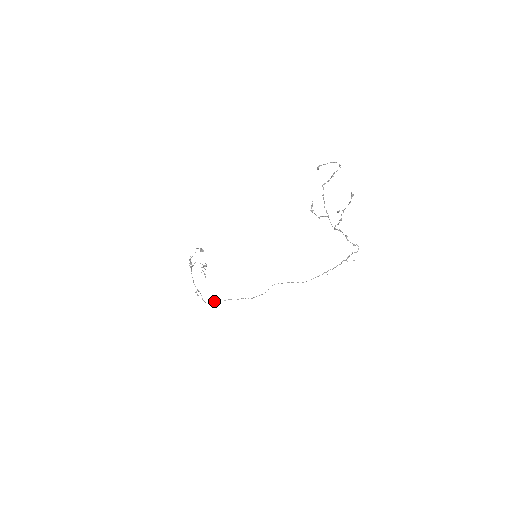
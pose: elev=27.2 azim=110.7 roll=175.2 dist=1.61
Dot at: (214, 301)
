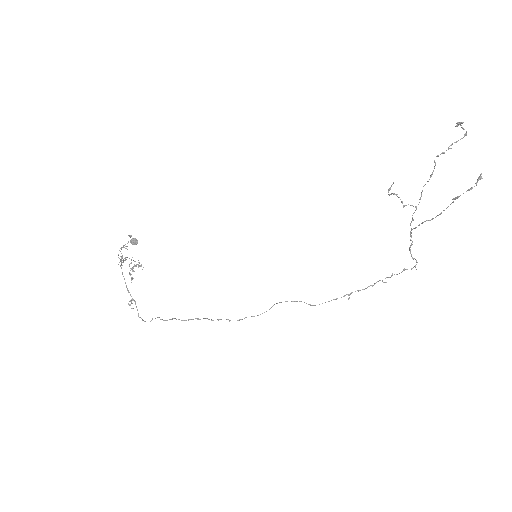
Dot at: (169, 319)
